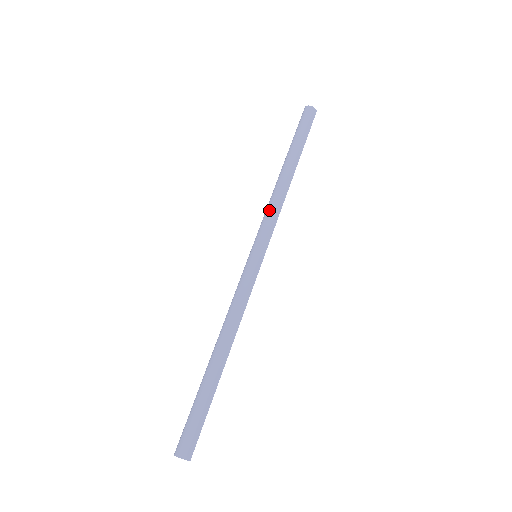
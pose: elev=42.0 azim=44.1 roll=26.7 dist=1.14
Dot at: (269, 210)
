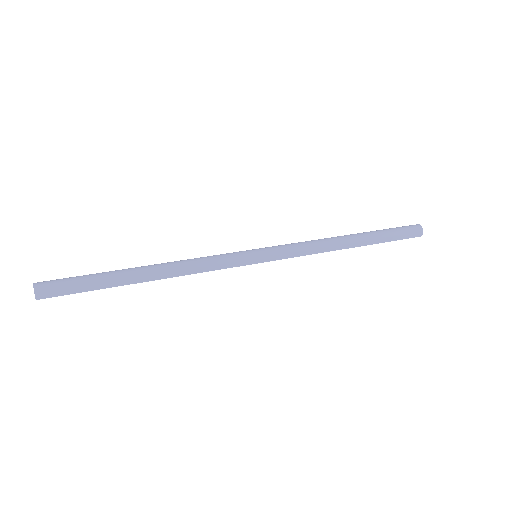
Dot at: (304, 243)
